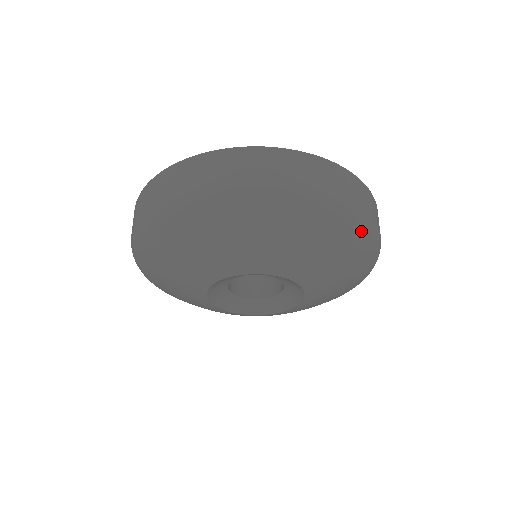
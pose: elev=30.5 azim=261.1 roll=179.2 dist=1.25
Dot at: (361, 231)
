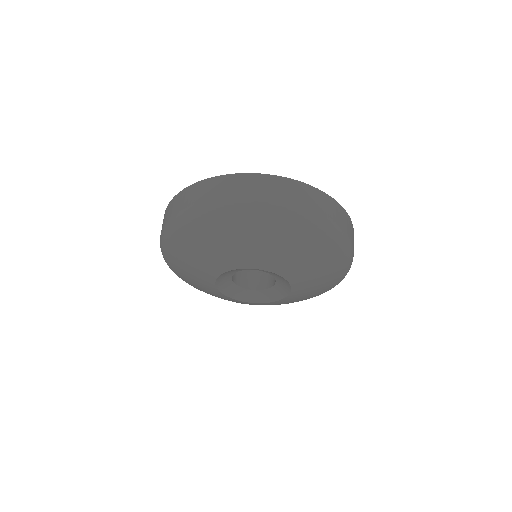
Dot at: (343, 277)
